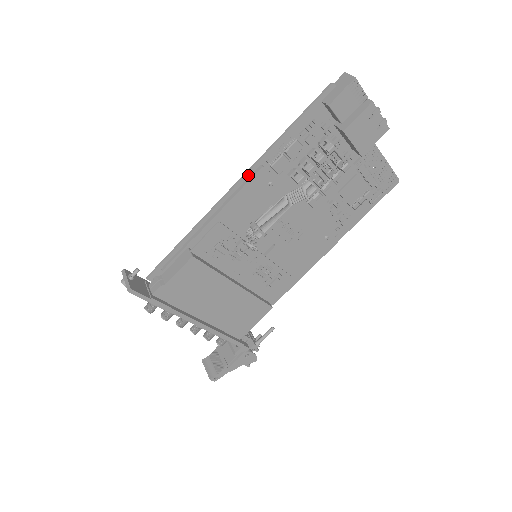
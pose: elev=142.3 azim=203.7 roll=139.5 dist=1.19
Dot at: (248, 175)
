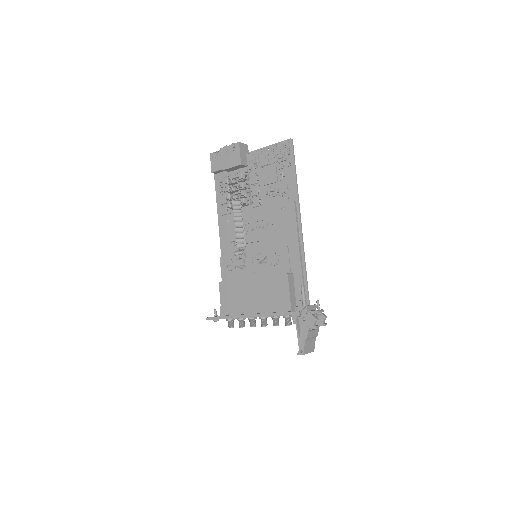
Dot at: (220, 229)
